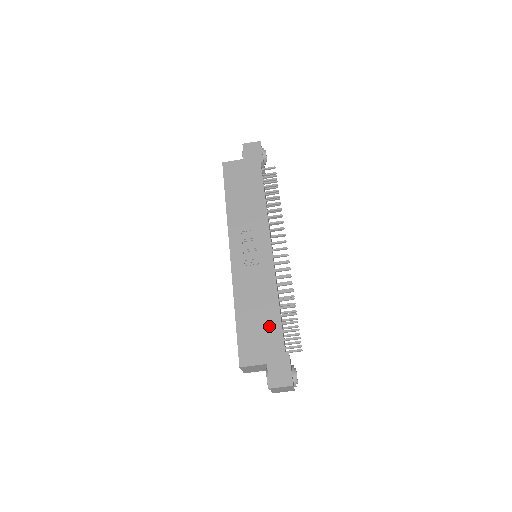
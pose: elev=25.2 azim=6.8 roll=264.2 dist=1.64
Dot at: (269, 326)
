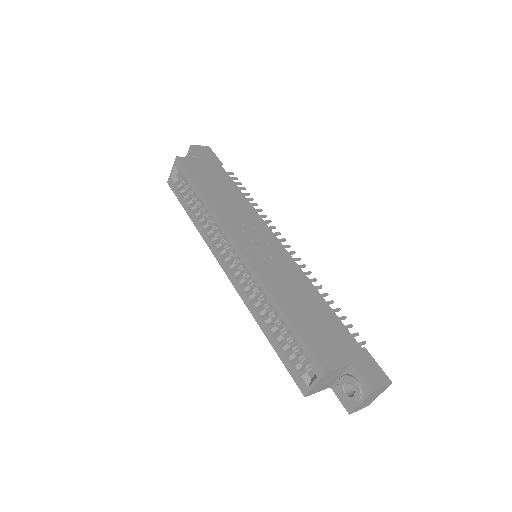
Dot at: (328, 321)
